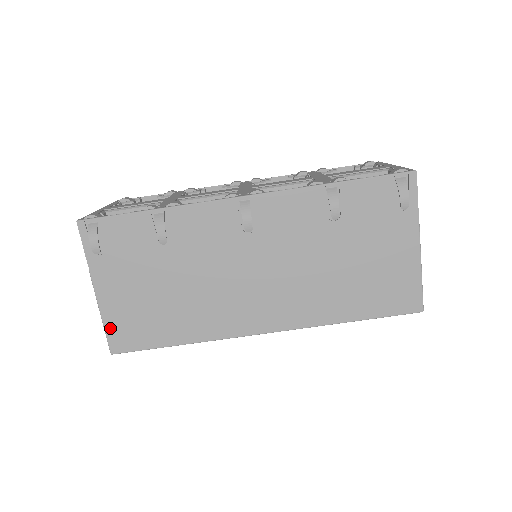
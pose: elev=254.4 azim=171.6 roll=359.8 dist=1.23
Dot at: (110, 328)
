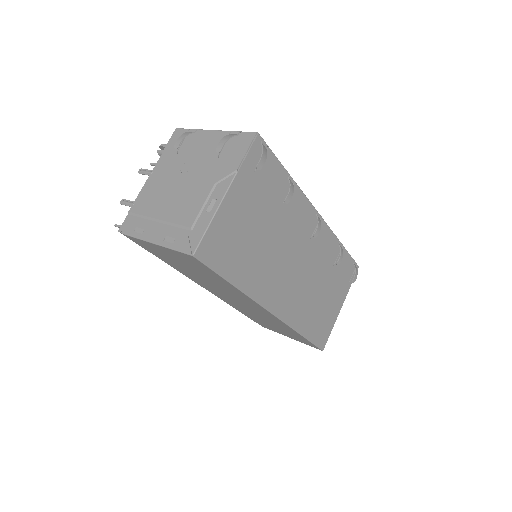
Dot at: (211, 232)
